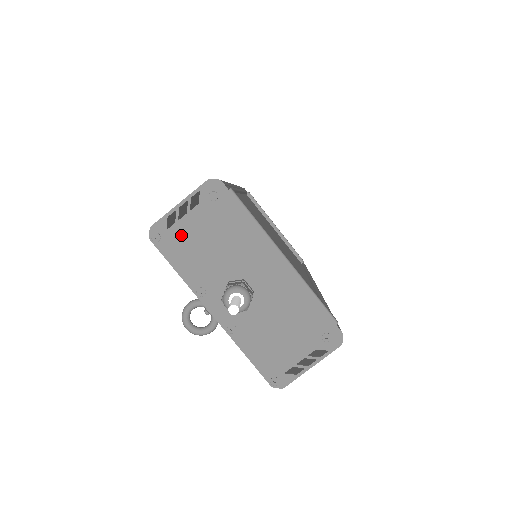
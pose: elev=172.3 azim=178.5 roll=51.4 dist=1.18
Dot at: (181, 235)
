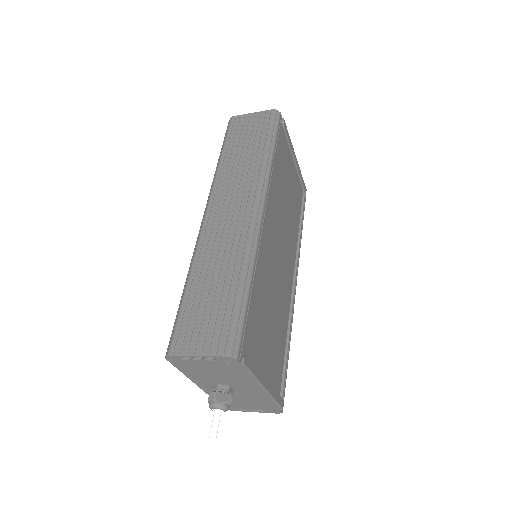
Dot at: (191, 364)
